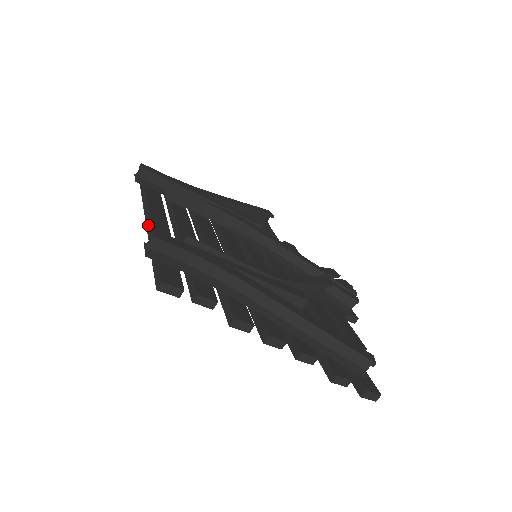
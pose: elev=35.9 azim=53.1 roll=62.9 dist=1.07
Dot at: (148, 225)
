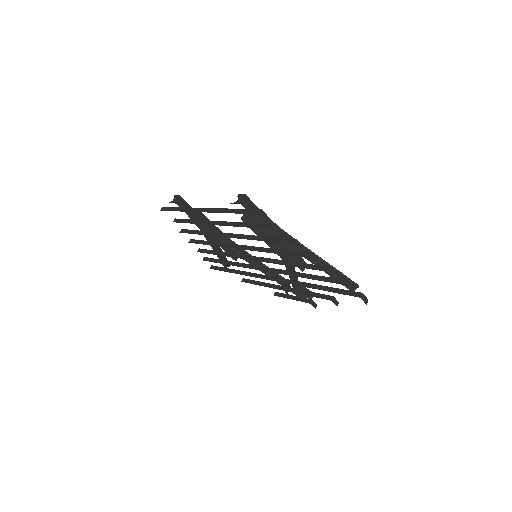
Dot at: (212, 210)
